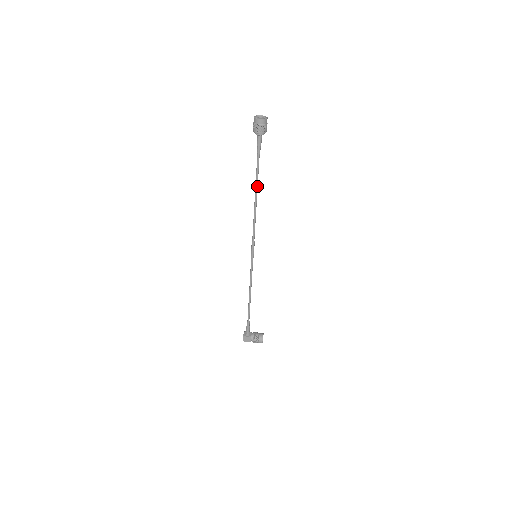
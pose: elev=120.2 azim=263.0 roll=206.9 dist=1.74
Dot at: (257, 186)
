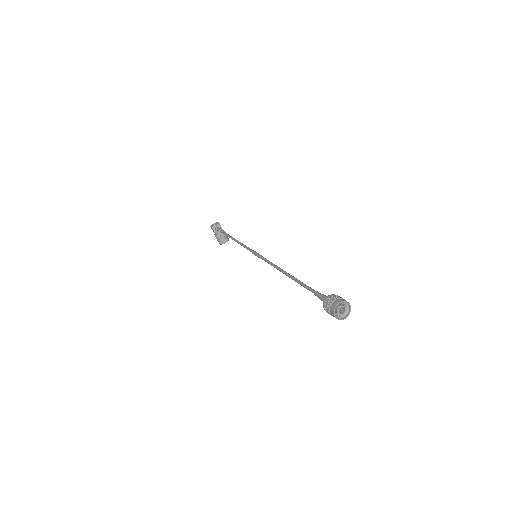
Dot at: (294, 279)
